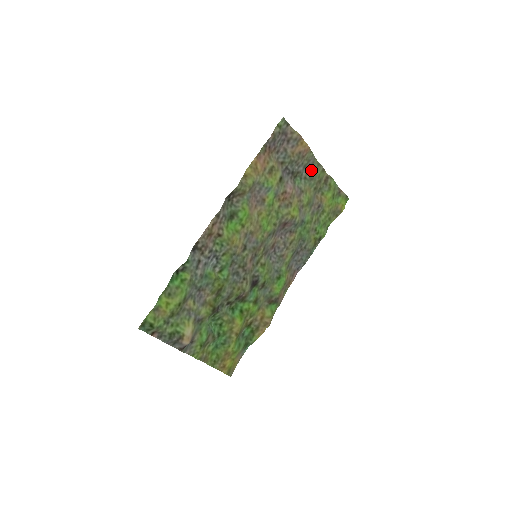
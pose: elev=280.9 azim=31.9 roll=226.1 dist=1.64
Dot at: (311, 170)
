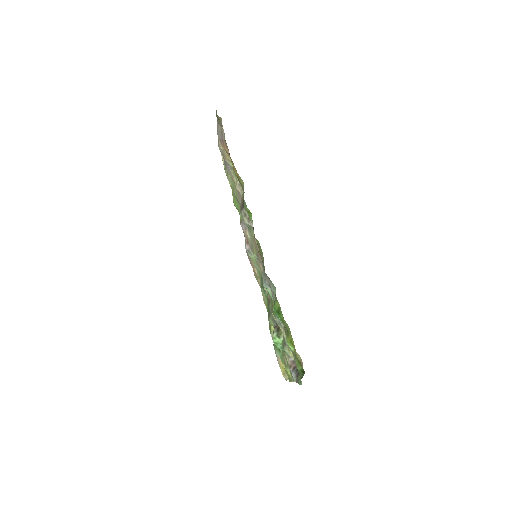
Dot at: occluded
